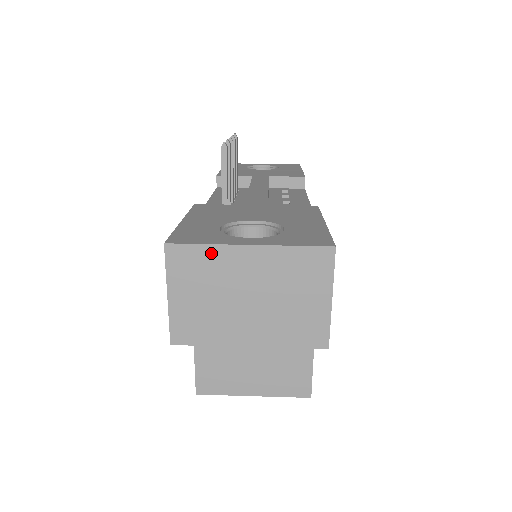
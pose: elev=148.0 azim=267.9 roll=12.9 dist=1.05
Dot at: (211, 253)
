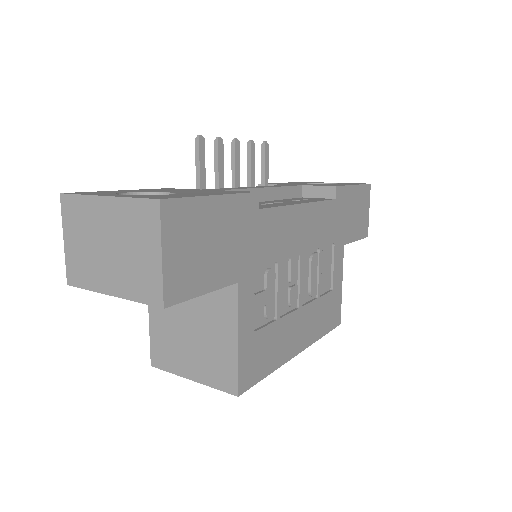
Dot at: (84, 203)
